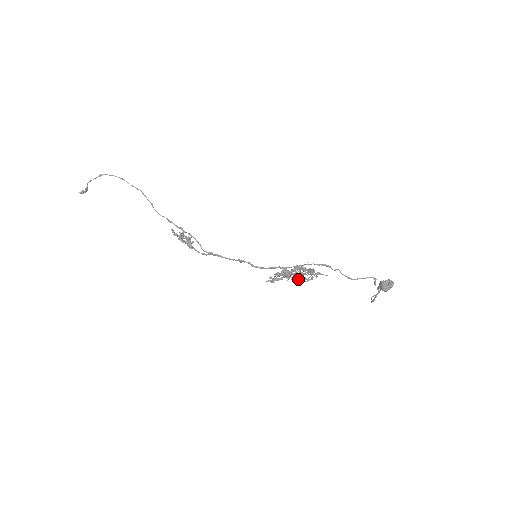
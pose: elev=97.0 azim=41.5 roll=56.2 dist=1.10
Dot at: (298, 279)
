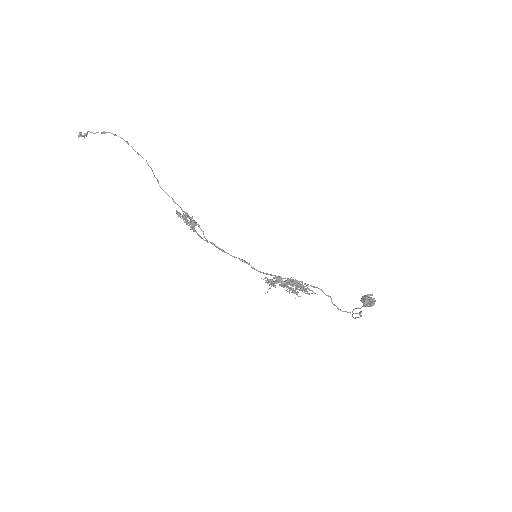
Dot at: (292, 292)
